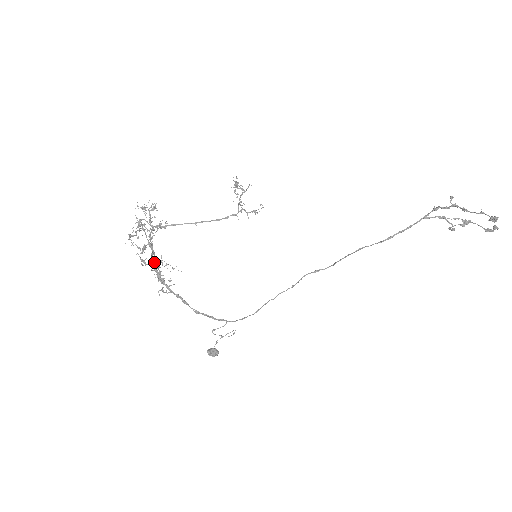
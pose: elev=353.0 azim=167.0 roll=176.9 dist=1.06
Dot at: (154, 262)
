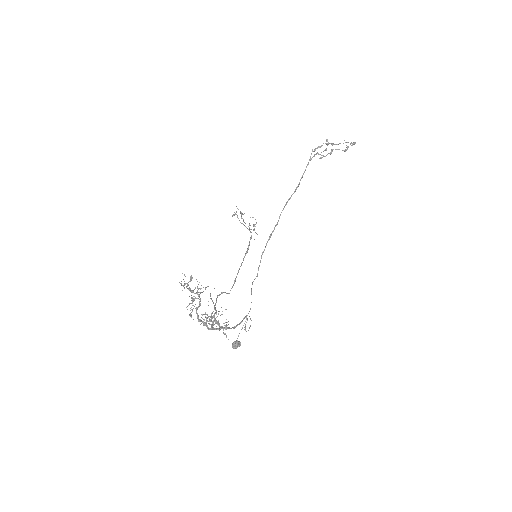
Dot at: (211, 319)
